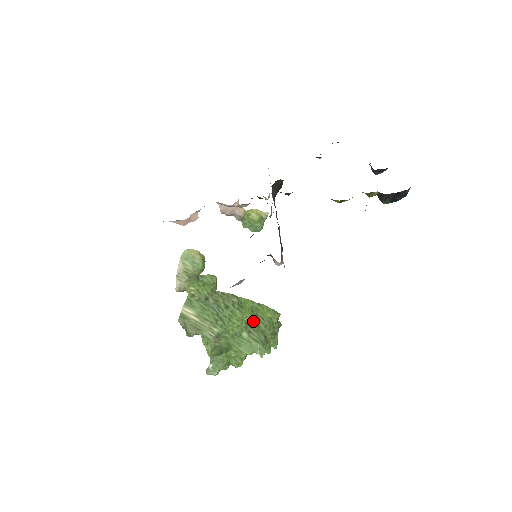
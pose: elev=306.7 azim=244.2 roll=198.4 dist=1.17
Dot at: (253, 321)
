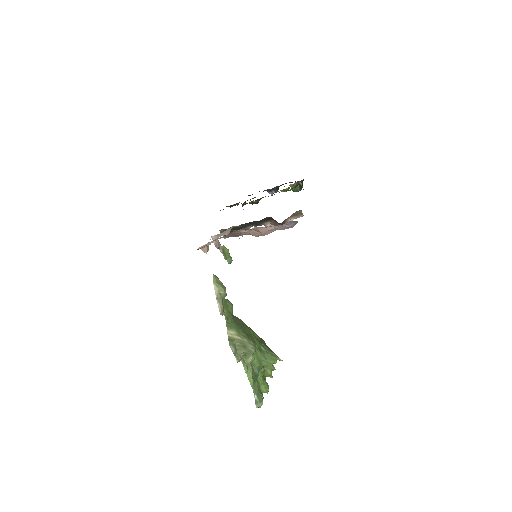
Dot at: (258, 339)
